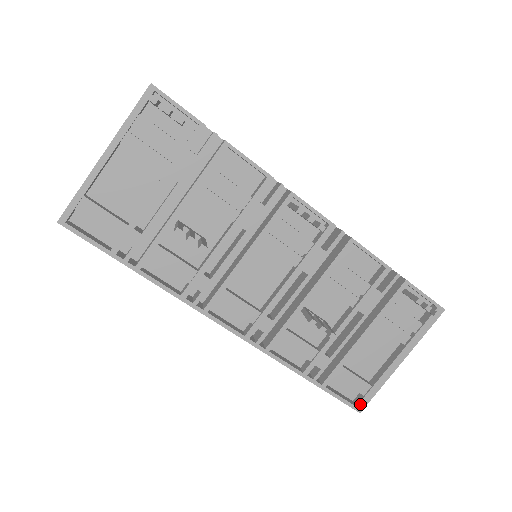
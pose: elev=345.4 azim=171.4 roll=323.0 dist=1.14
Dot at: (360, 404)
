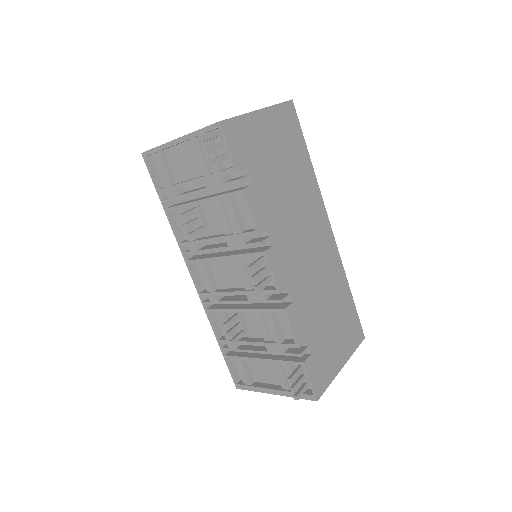
Dot at: (239, 385)
